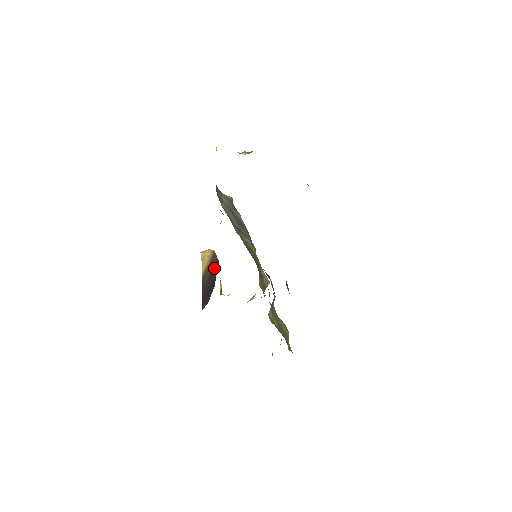
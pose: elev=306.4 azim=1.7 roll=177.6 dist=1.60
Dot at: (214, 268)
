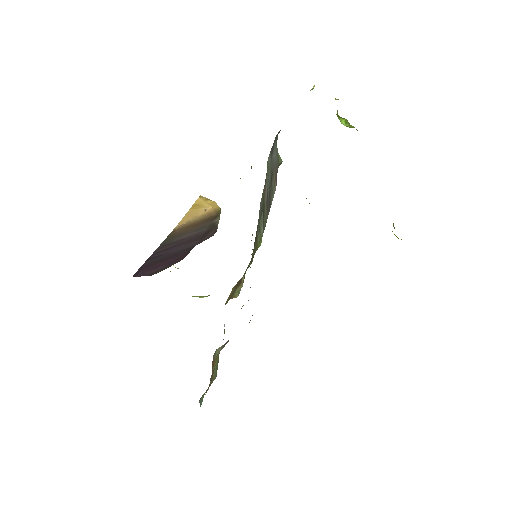
Dot at: (200, 234)
